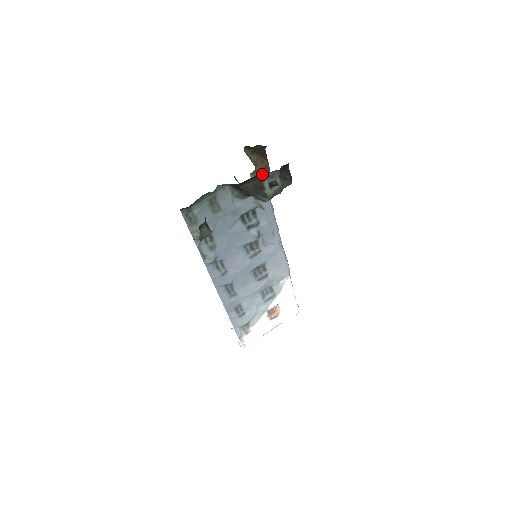
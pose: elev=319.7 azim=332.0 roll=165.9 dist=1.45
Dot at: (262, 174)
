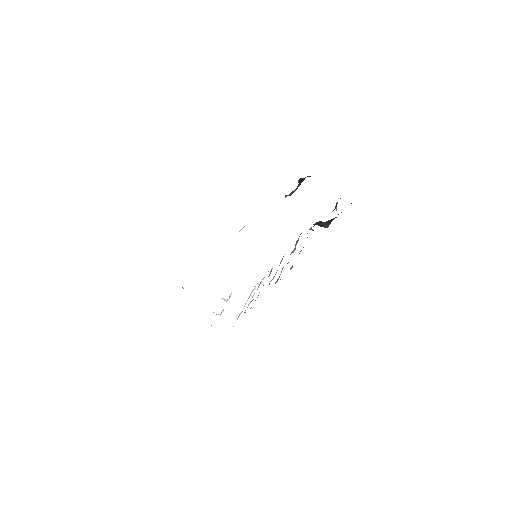
Dot at: occluded
